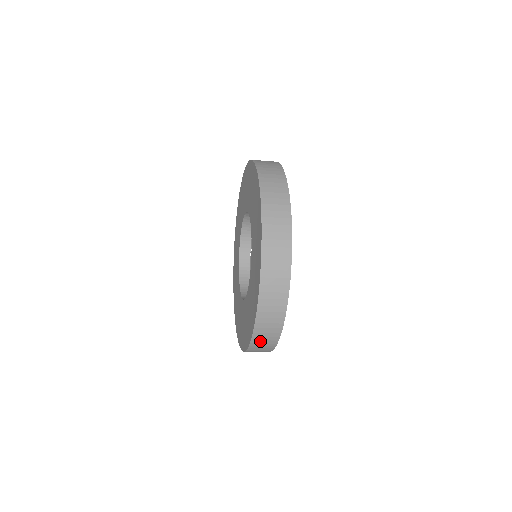
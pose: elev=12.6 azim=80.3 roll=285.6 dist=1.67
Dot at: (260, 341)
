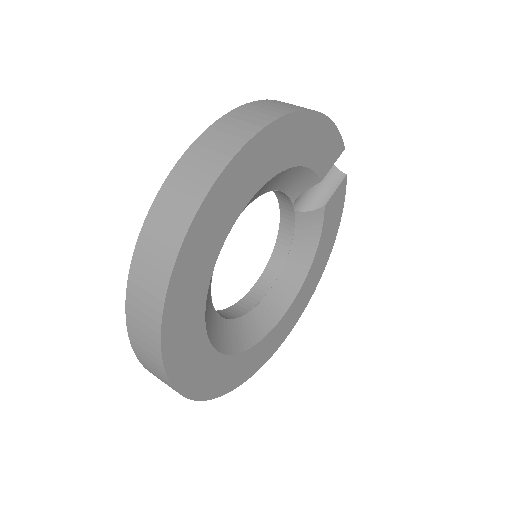
Dot at: occluded
